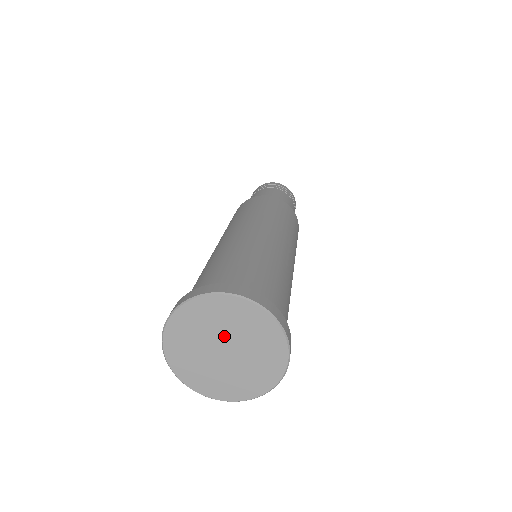
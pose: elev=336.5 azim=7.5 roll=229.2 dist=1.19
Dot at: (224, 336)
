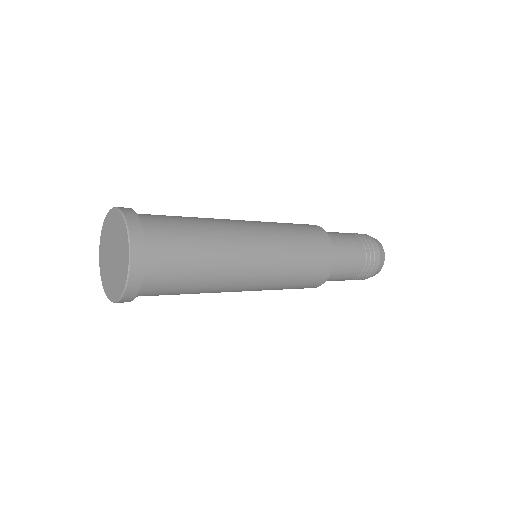
Dot at: (116, 246)
